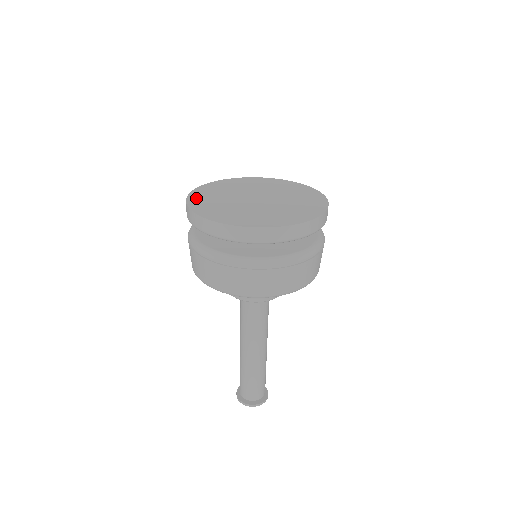
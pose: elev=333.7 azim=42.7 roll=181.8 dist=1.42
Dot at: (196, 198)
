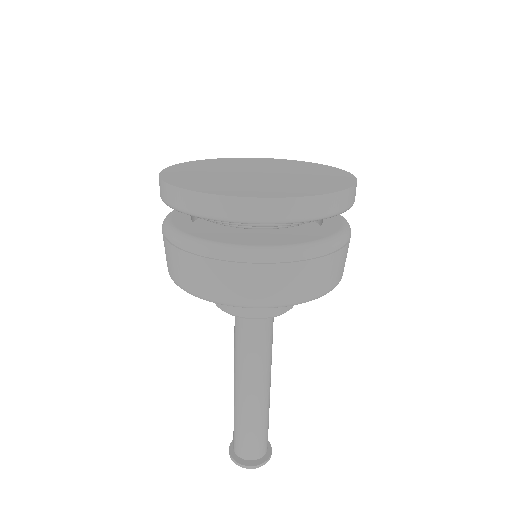
Dot at: (194, 163)
